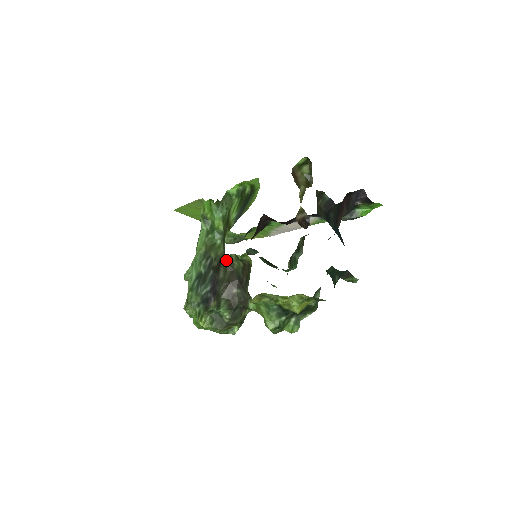
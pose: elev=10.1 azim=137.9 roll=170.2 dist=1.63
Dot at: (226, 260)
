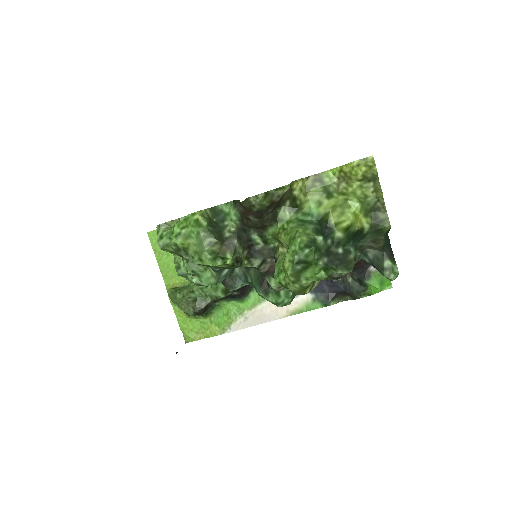
Dot at: (245, 203)
